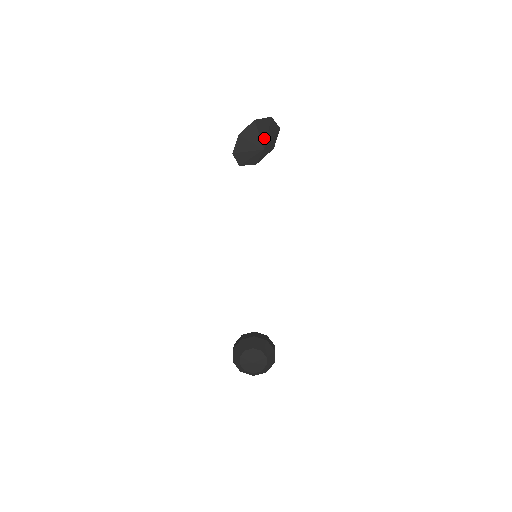
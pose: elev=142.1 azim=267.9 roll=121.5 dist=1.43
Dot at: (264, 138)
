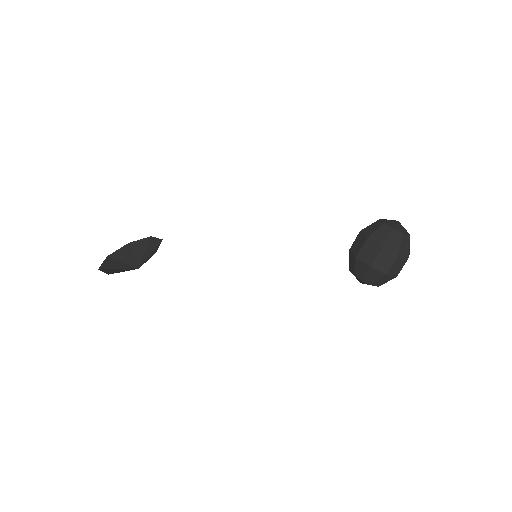
Dot at: (132, 261)
